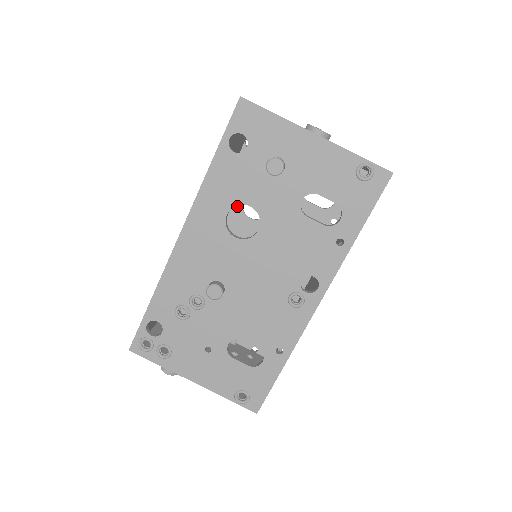
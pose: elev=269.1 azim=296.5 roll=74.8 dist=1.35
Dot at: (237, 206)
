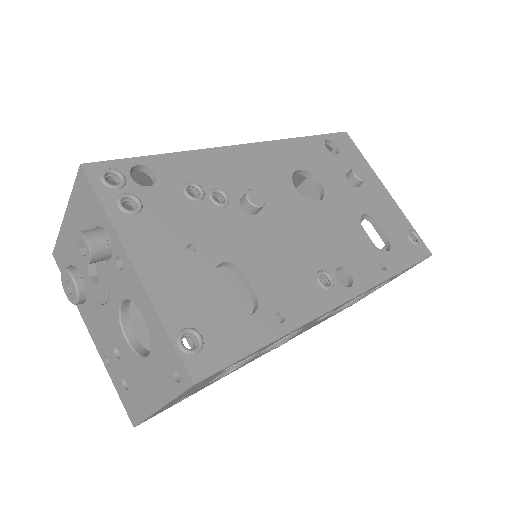
Dot at: occluded
